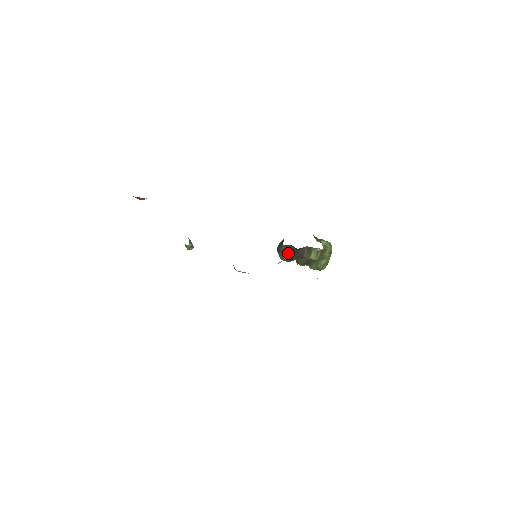
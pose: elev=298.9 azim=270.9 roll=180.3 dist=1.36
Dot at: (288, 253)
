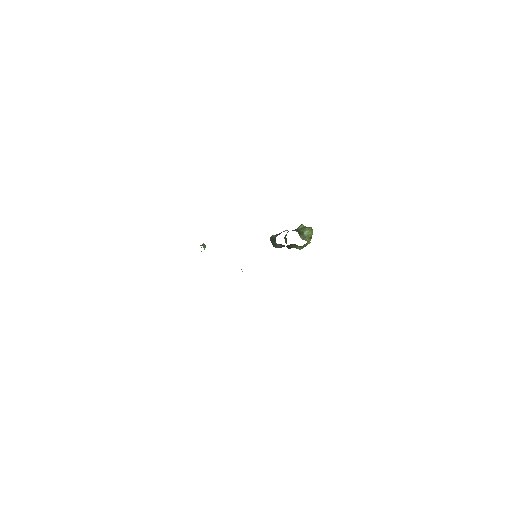
Dot at: (279, 246)
